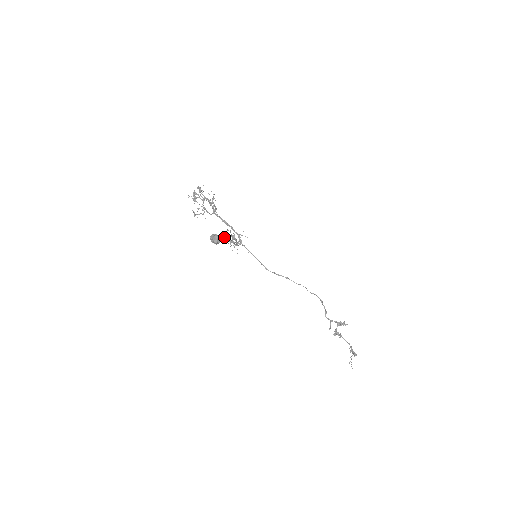
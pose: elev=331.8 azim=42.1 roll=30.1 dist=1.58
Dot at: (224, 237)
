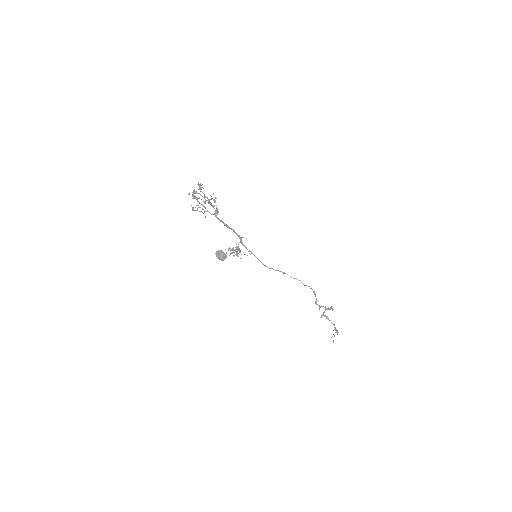
Dot at: occluded
